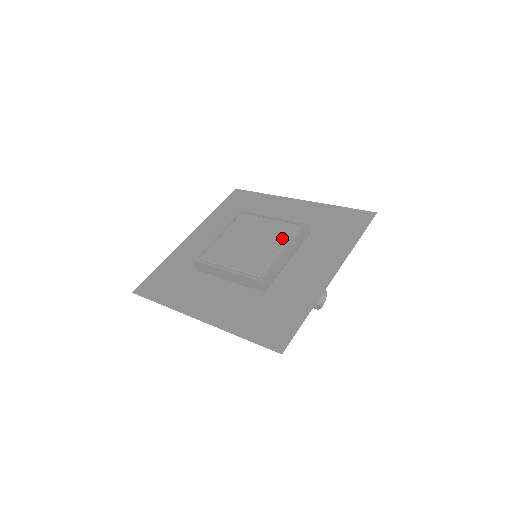
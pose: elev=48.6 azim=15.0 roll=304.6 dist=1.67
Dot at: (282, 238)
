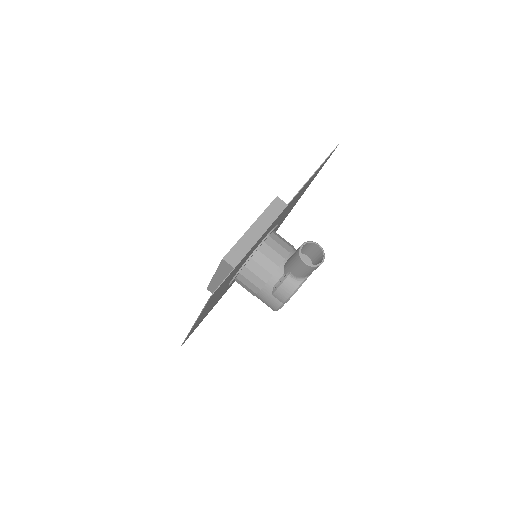
Dot at: occluded
